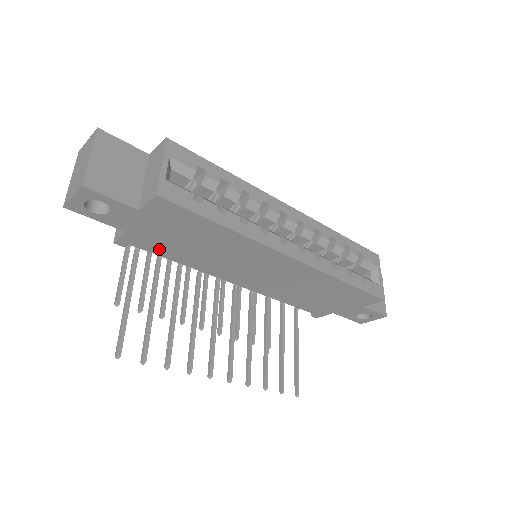
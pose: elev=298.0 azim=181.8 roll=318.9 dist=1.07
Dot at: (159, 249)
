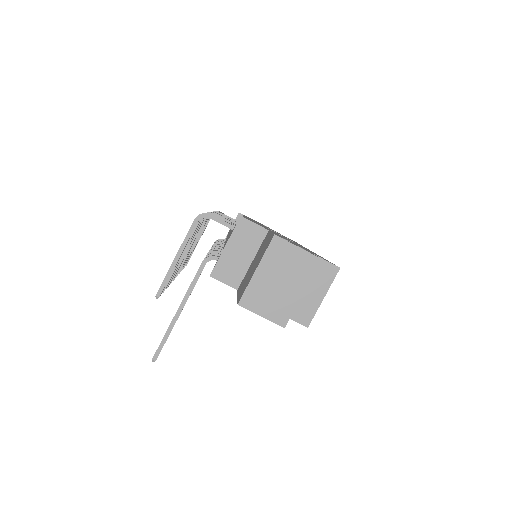
Dot at: occluded
